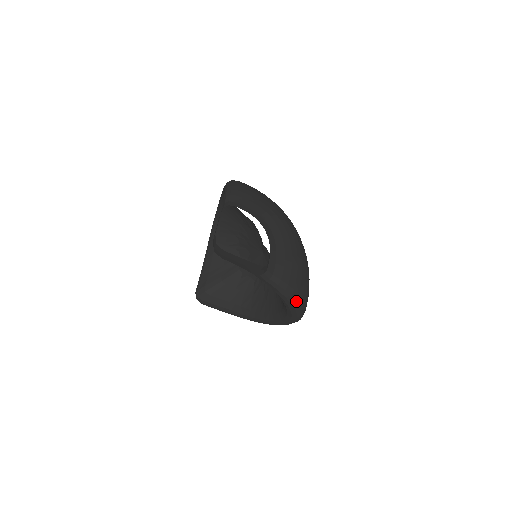
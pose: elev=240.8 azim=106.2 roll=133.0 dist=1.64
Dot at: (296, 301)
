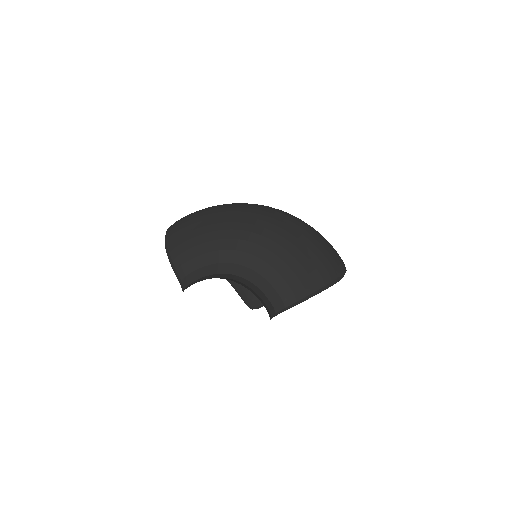
Dot at: (326, 285)
